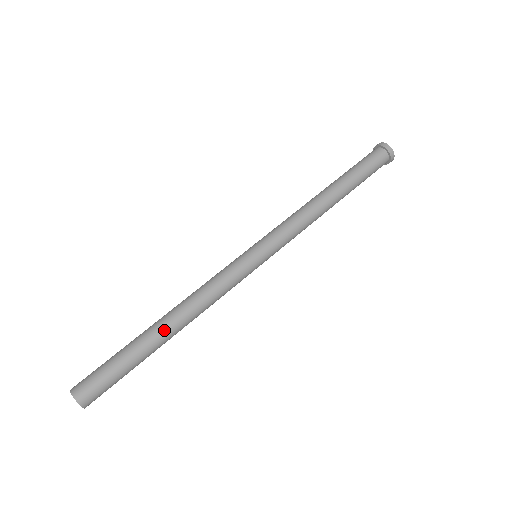
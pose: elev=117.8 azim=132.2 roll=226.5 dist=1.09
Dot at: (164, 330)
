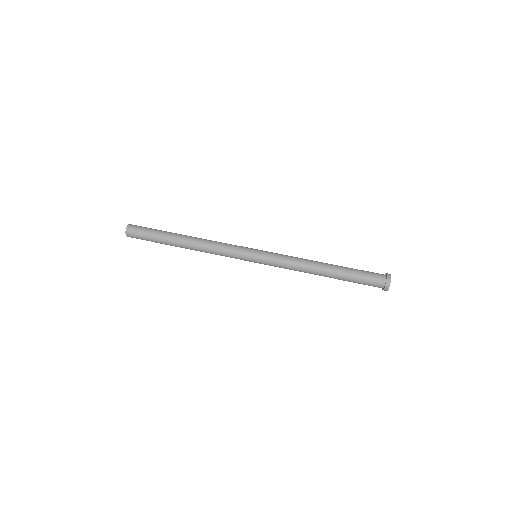
Dot at: (182, 239)
